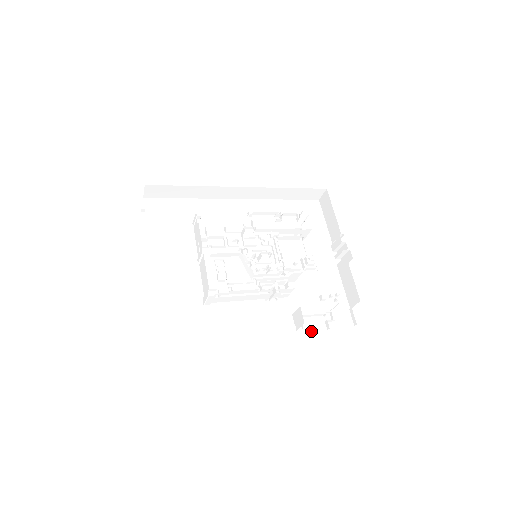
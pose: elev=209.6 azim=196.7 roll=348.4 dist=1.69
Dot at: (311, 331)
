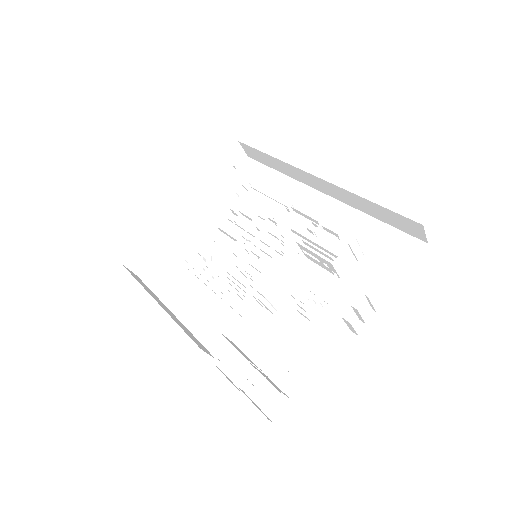
Dot at: (227, 374)
